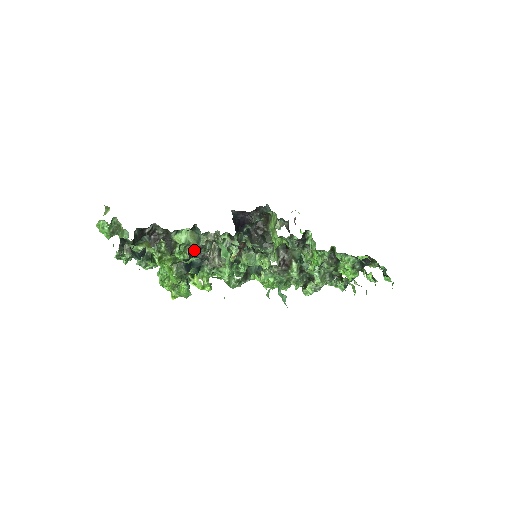
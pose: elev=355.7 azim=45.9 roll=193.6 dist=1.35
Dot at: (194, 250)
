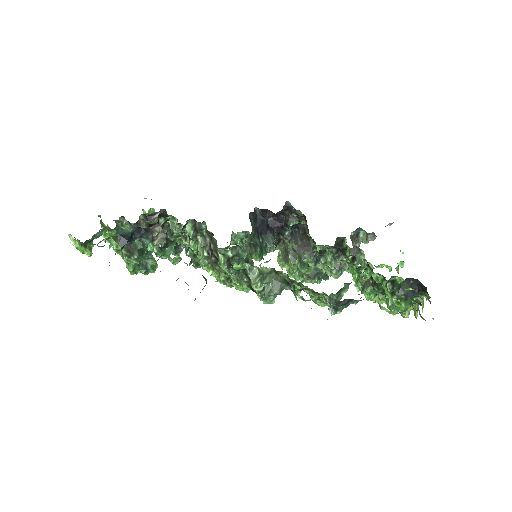
Dot at: (144, 230)
